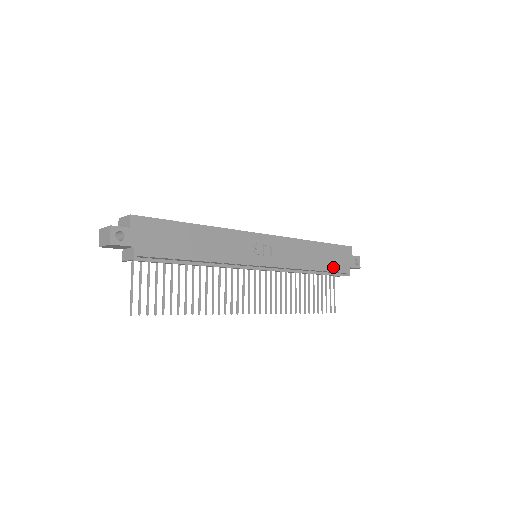
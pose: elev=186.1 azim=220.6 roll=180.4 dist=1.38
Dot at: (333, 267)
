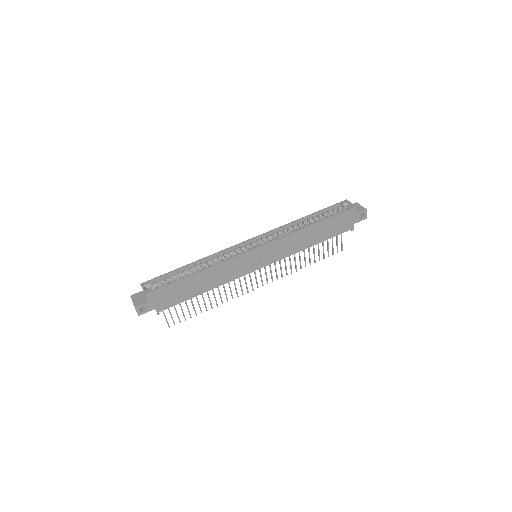
Dot at: (333, 233)
